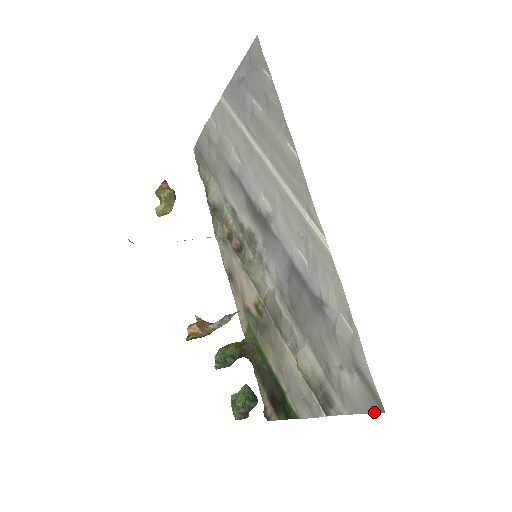
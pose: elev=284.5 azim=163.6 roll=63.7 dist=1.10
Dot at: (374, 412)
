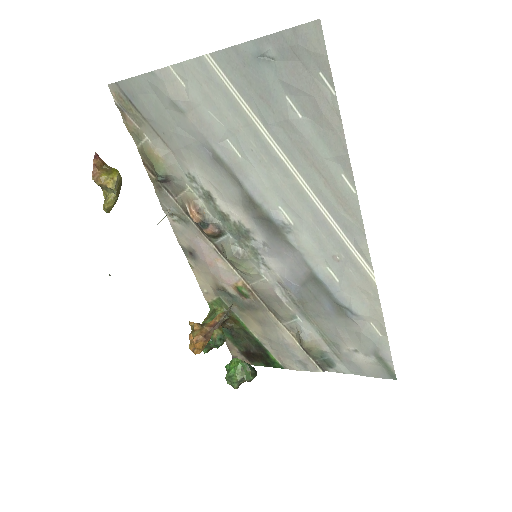
Dot at: (385, 378)
